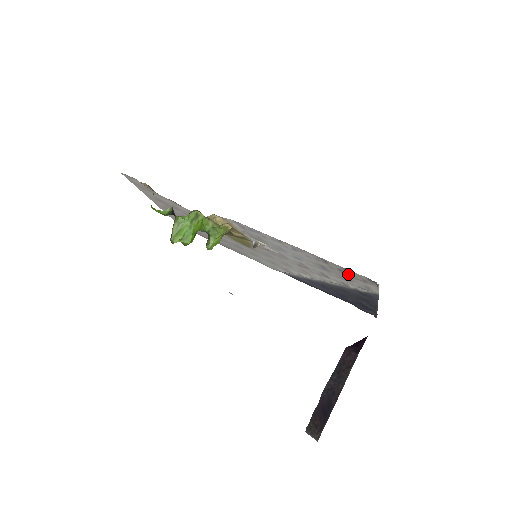
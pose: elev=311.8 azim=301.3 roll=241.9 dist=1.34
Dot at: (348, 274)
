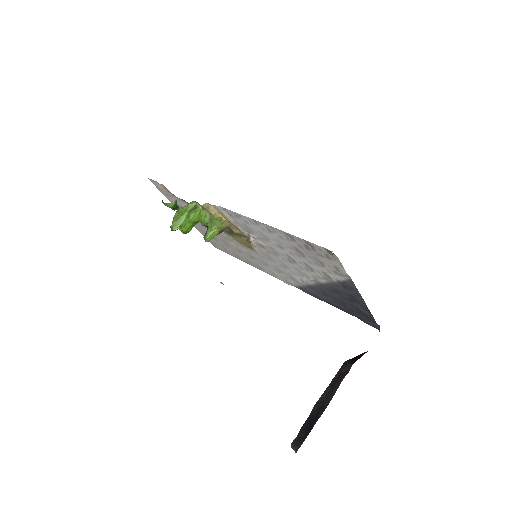
Dot at: (314, 251)
